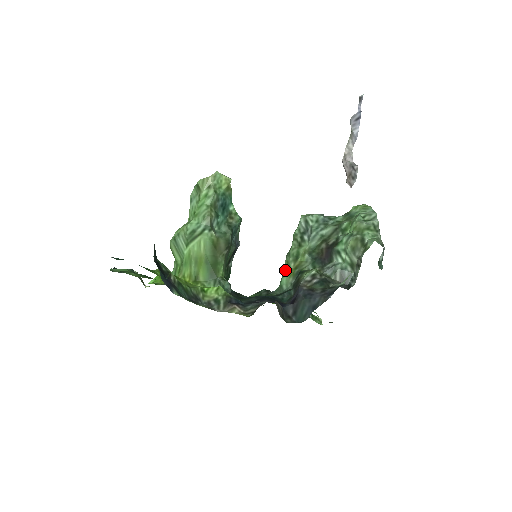
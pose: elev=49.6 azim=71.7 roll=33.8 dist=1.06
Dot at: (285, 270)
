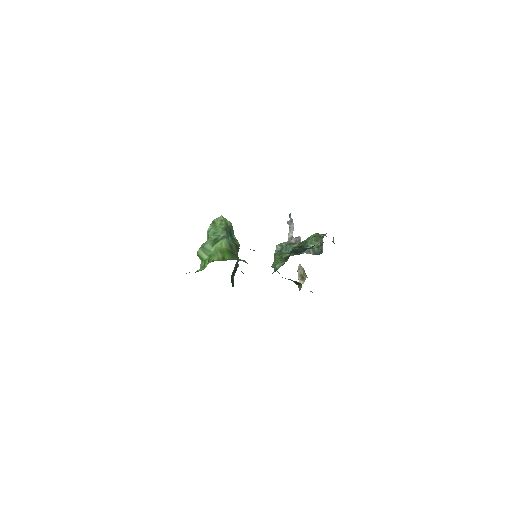
Dot at: (276, 264)
